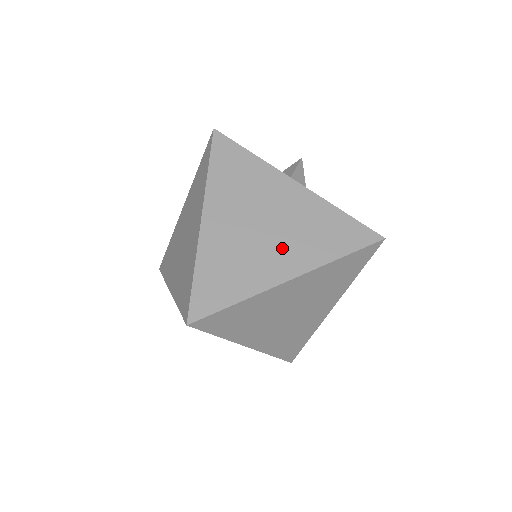
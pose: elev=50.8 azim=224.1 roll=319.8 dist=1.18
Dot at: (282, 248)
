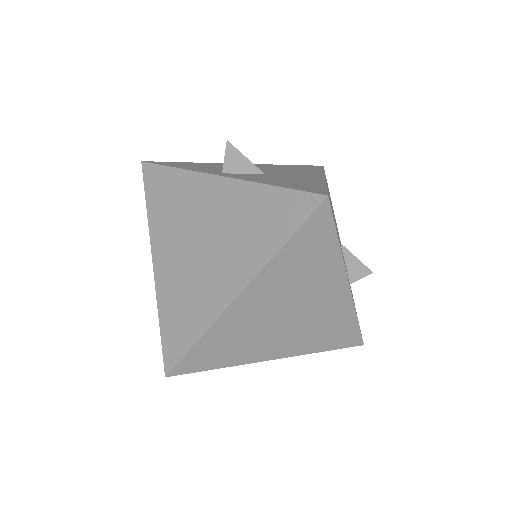
Dot at: (223, 262)
